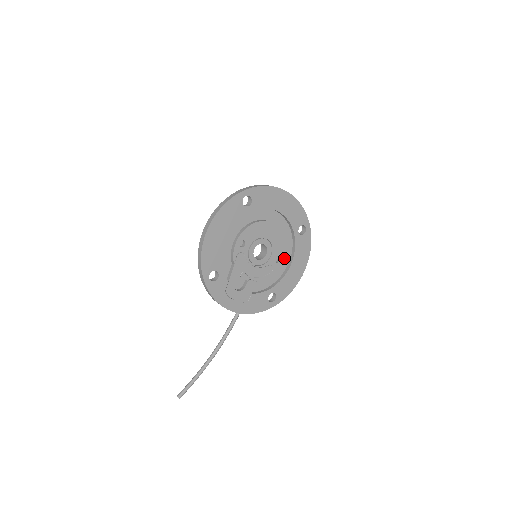
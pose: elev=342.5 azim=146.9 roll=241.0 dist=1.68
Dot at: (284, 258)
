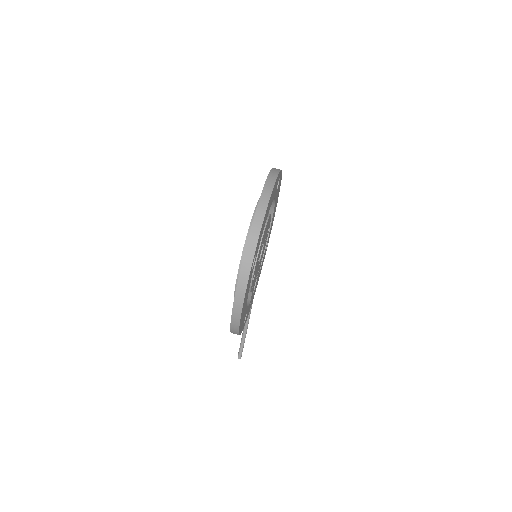
Dot at: occluded
